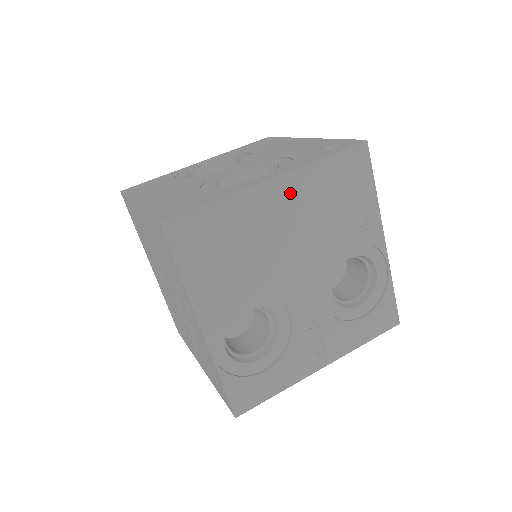
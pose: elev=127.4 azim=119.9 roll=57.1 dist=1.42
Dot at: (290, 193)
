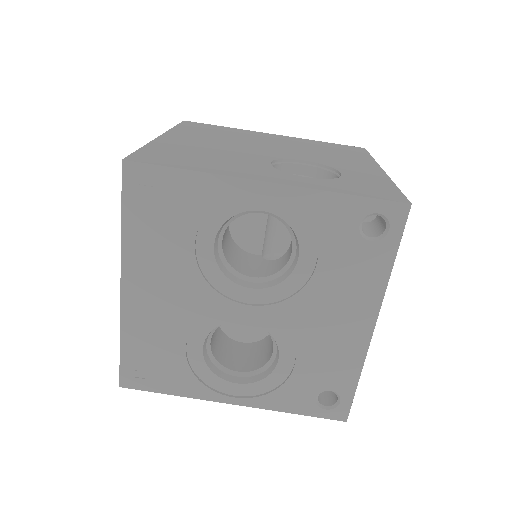
Dot at: occluded
